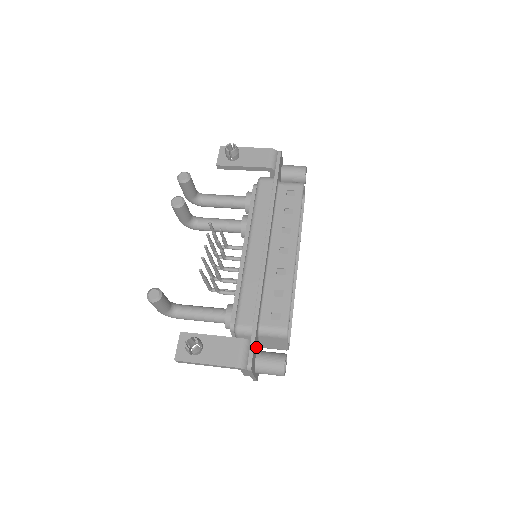
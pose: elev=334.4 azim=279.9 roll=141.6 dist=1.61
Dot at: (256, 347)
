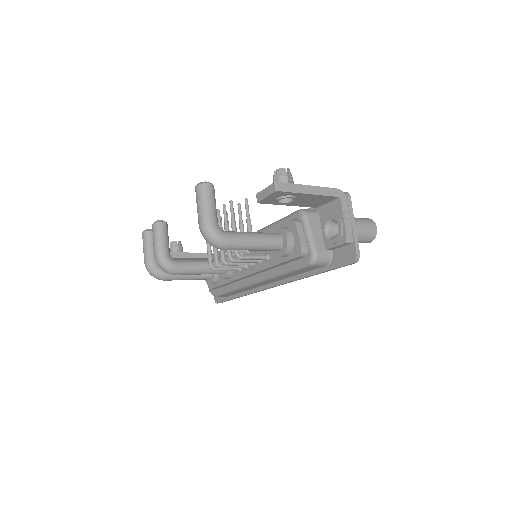
Dot at: occluded
